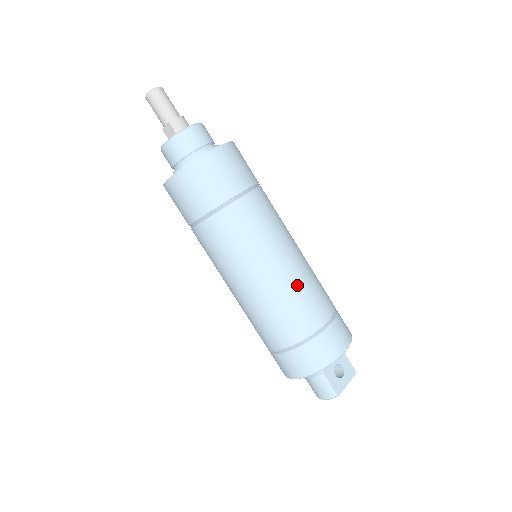
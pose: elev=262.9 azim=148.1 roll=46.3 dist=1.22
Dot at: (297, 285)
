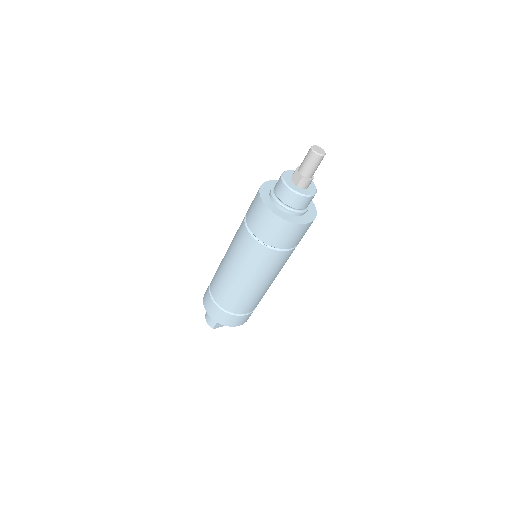
Dot at: (253, 296)
